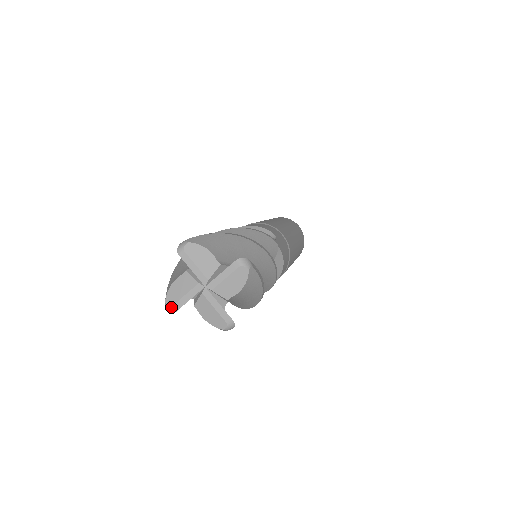
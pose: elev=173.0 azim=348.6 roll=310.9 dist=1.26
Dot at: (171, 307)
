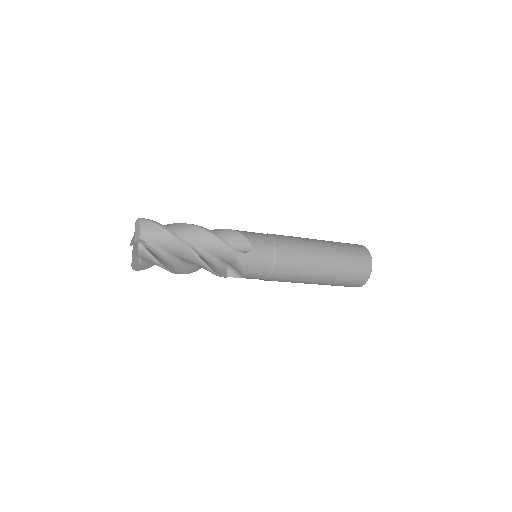
Dot at: (131, 266)
